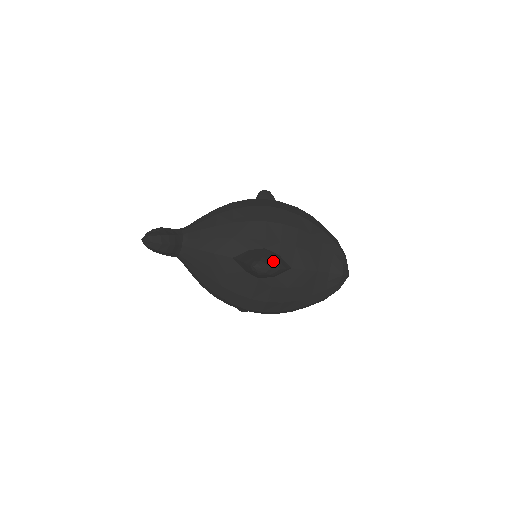
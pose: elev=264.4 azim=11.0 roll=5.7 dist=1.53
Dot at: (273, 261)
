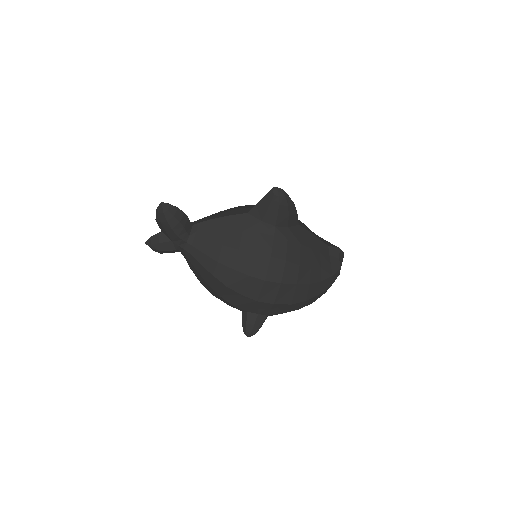
Dot at: occluded
